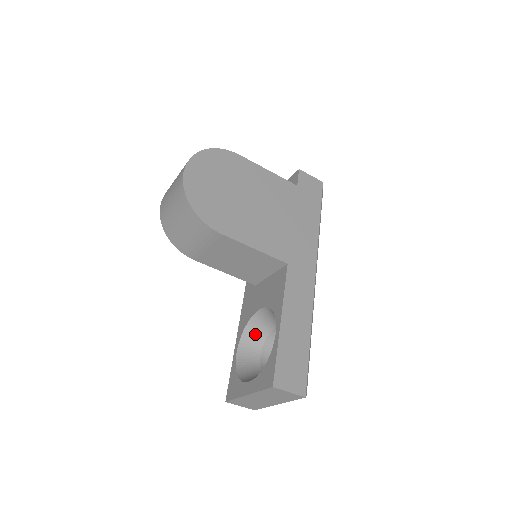
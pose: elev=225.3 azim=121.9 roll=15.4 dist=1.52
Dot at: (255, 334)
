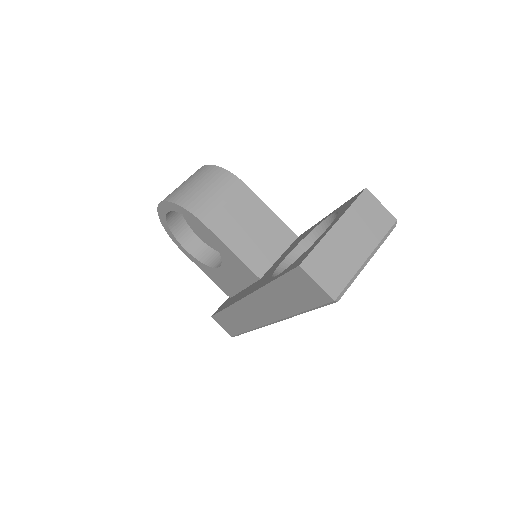
Dot at: occluded
